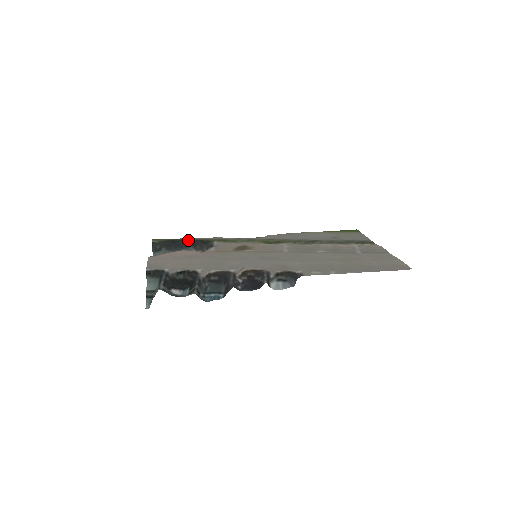
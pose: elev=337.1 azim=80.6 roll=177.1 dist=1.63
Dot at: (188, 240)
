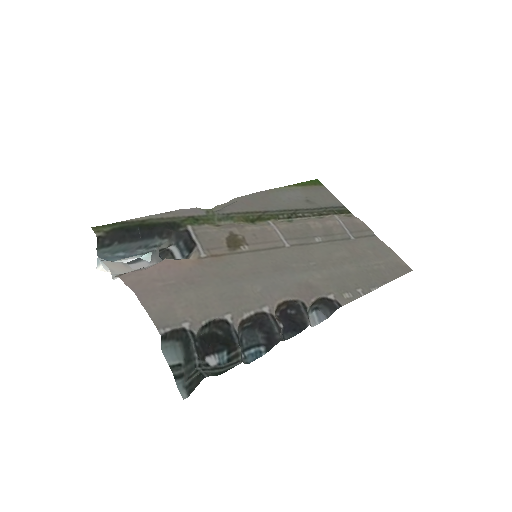
Dot at: (150, 226)
